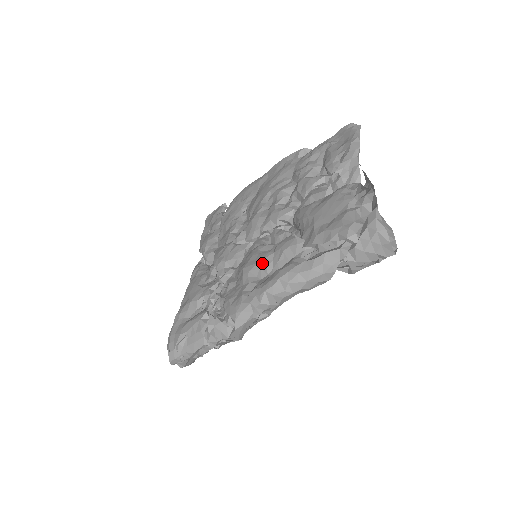
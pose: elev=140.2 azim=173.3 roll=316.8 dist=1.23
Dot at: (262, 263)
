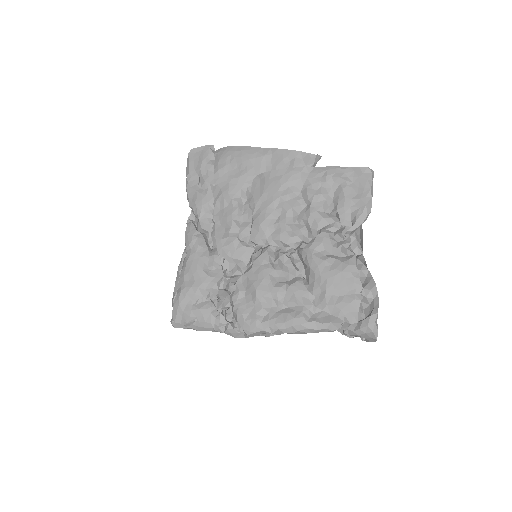
Dot at: (275, 295)
